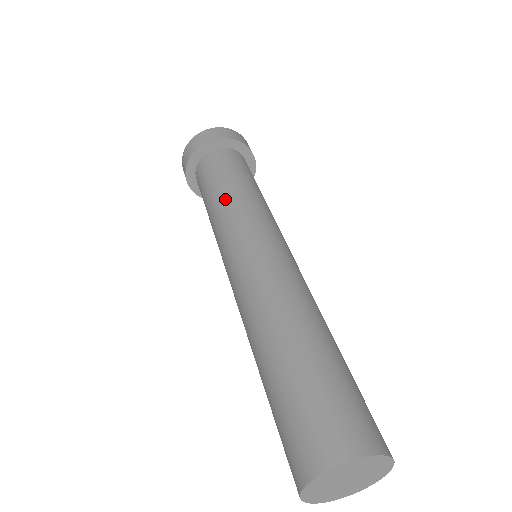
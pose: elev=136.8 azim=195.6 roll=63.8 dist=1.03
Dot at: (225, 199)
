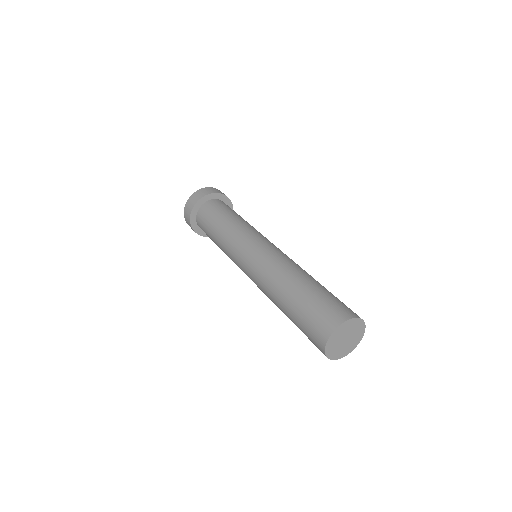
Dot at: (227, 228)
